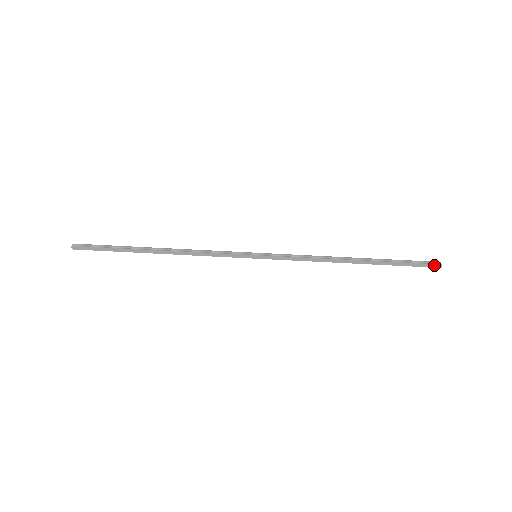
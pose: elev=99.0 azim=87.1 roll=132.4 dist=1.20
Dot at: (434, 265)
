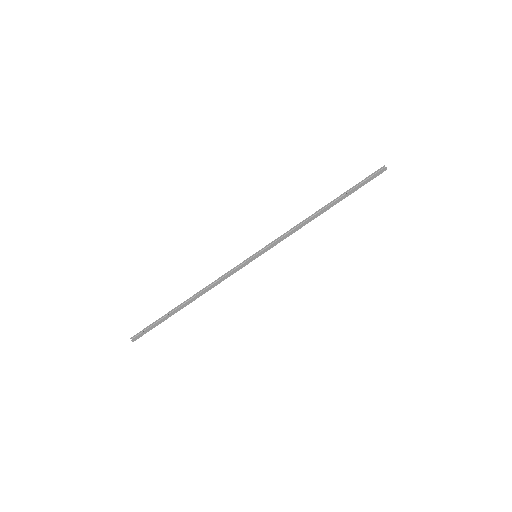
Dot at: (381, 171)
